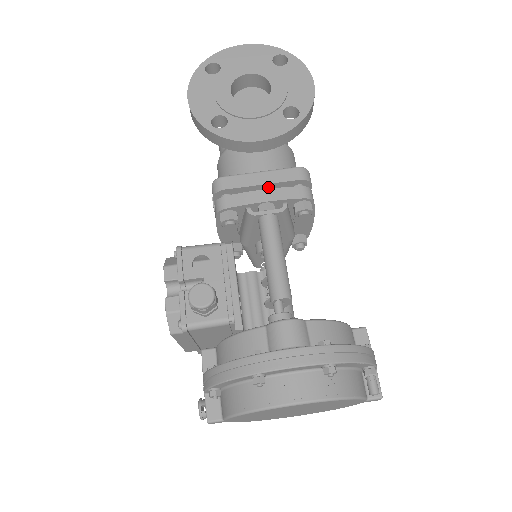
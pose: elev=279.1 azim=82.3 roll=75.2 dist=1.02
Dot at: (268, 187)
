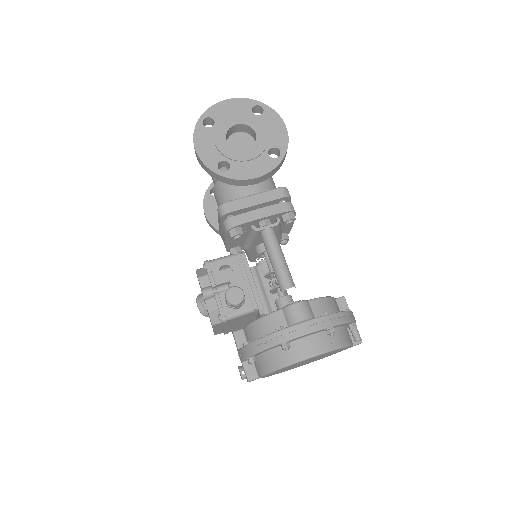
Dot at: (261, 205)
